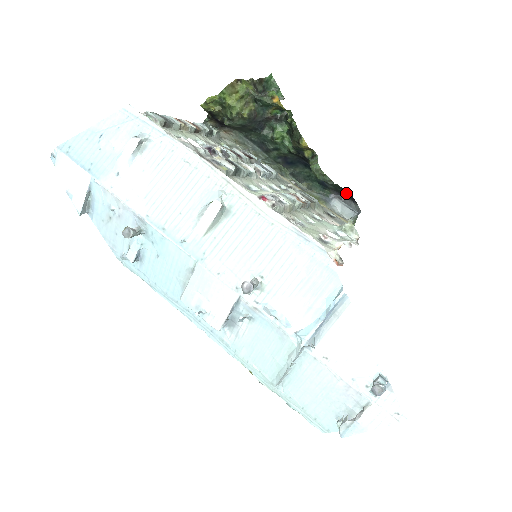
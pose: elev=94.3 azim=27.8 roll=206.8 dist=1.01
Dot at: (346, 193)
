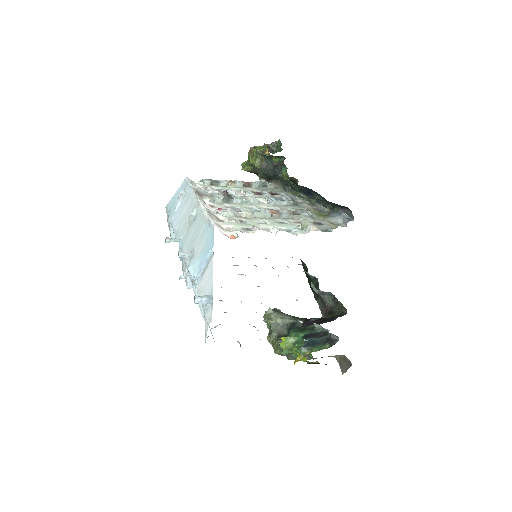
Dot at: (343, 206)
